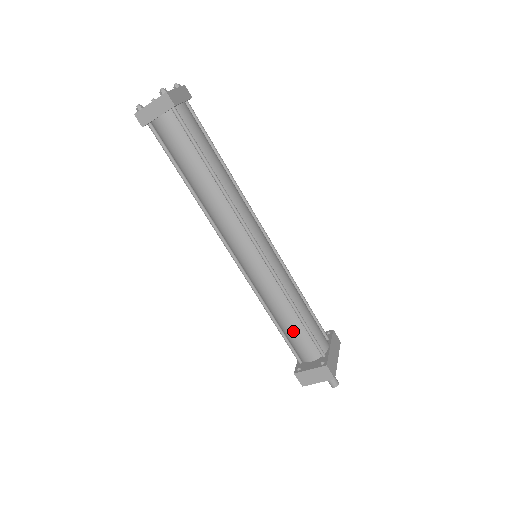
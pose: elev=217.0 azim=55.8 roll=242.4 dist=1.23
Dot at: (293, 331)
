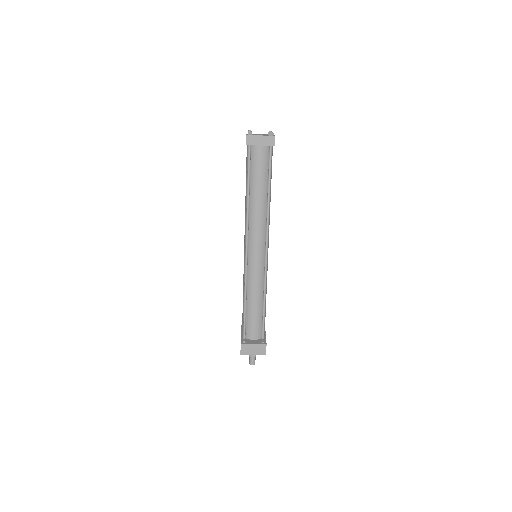
Dot at: (255, 314)
